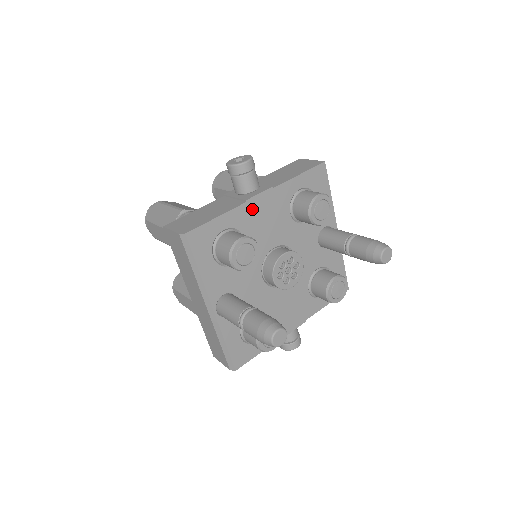
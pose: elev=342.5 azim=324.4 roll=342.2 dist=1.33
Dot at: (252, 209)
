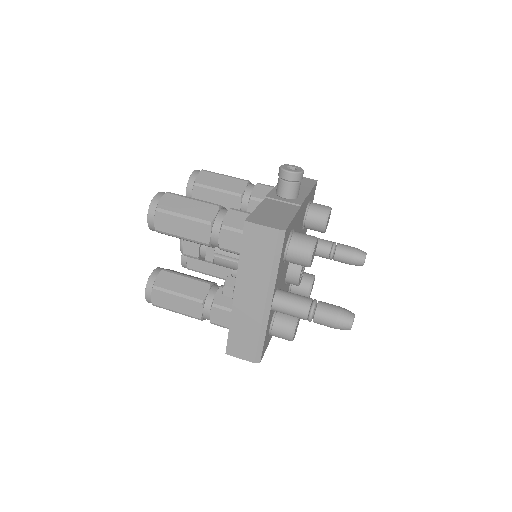
Dot at: (300, 213)
